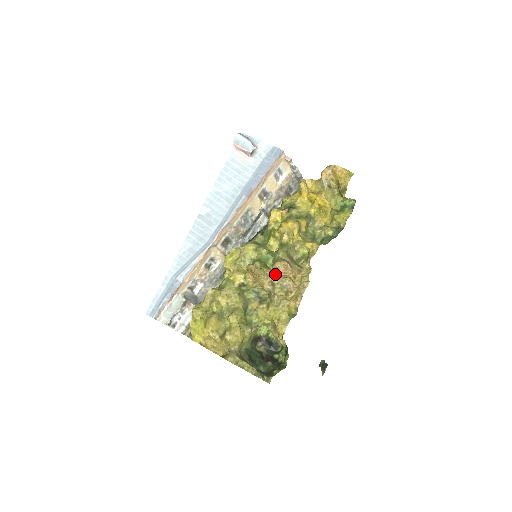
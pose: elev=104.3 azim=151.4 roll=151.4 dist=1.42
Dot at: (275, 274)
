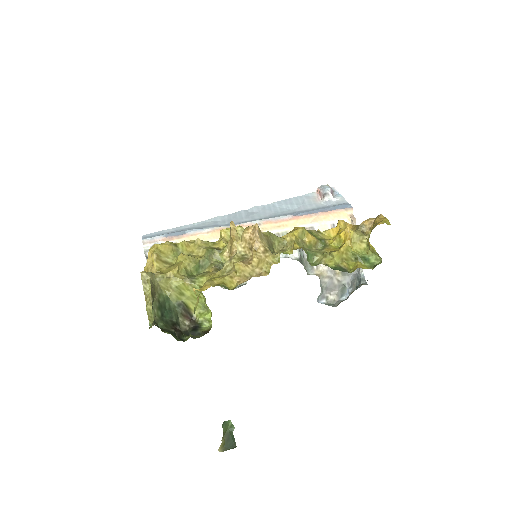
Dot at: (242, 234)
